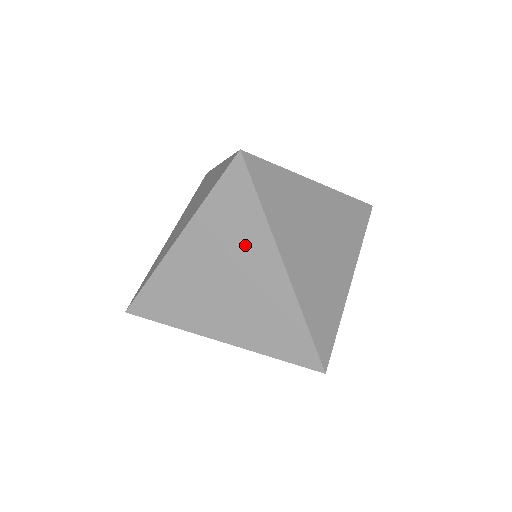
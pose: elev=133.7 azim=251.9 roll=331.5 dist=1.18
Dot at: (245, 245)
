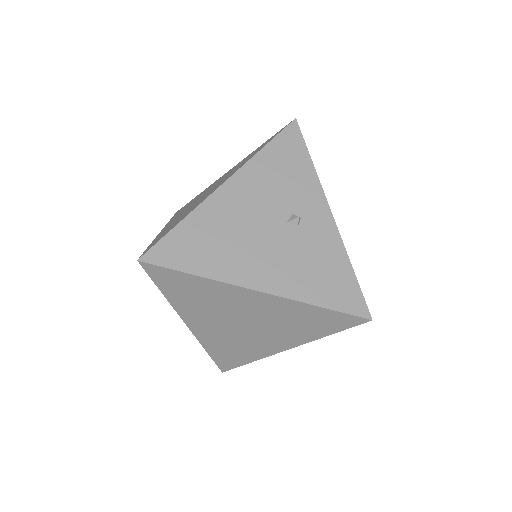
Dot at: occluded
